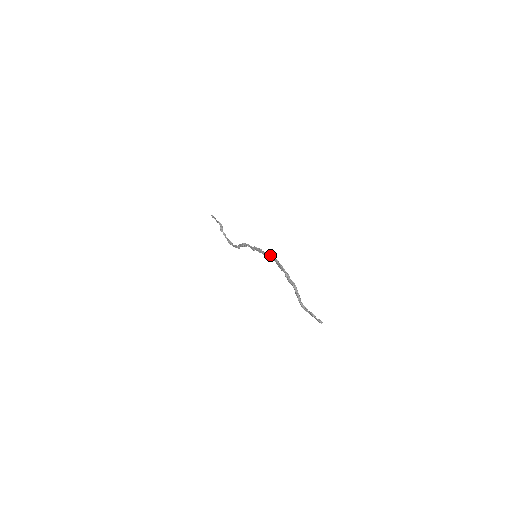
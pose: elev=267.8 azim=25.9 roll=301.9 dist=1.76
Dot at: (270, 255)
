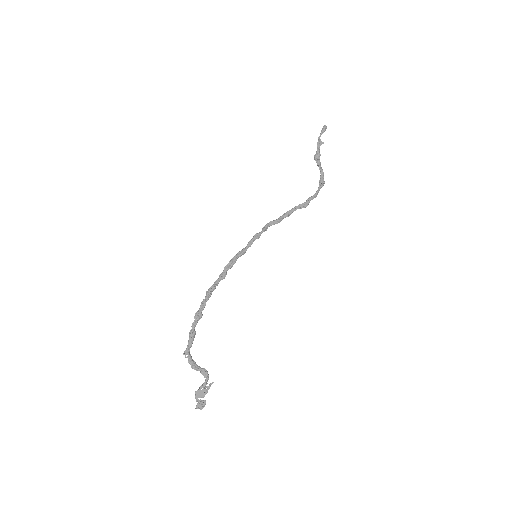
Dot at: (206, 291)
